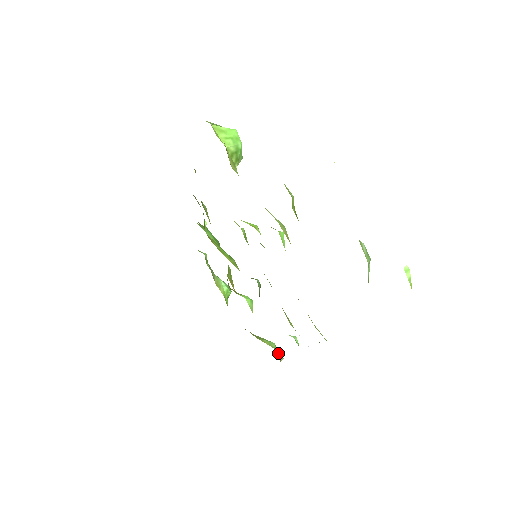
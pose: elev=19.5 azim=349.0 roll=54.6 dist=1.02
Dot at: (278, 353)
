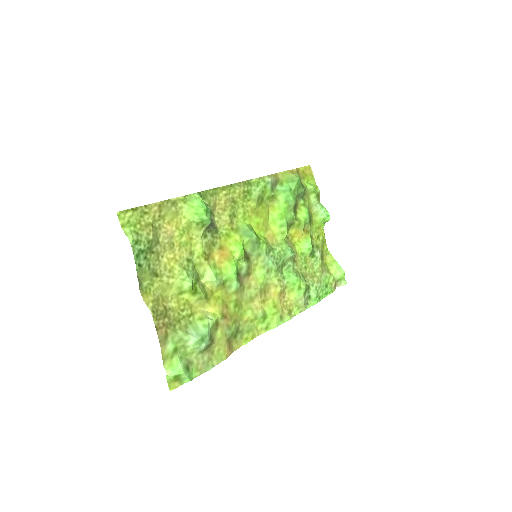
Dot at: (340, 280)
